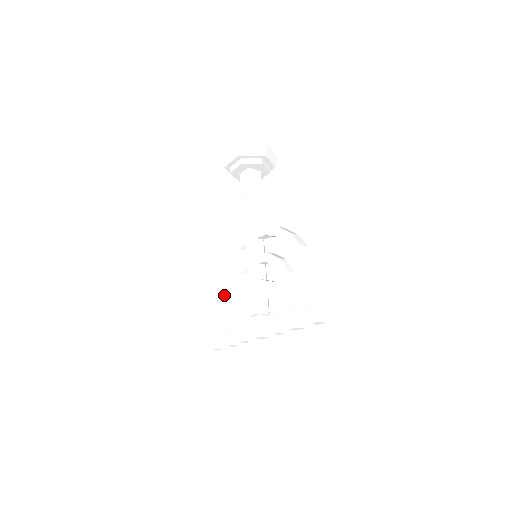
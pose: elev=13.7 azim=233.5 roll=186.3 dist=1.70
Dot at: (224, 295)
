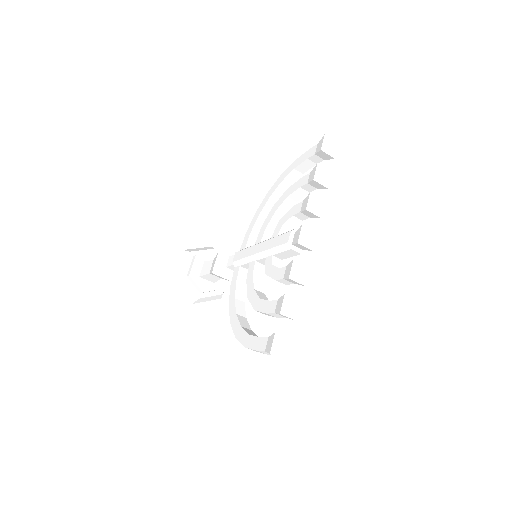
Dot at: (253, 333)
